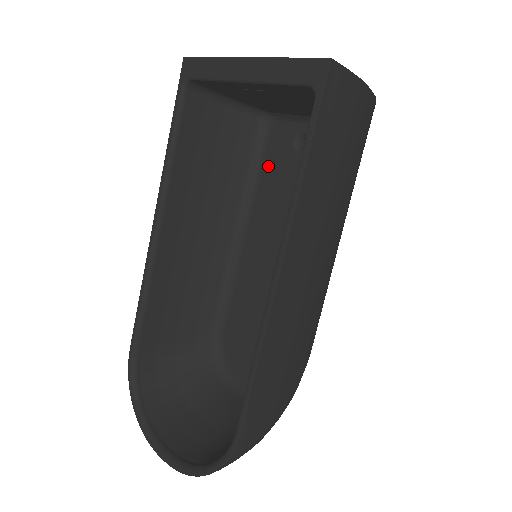
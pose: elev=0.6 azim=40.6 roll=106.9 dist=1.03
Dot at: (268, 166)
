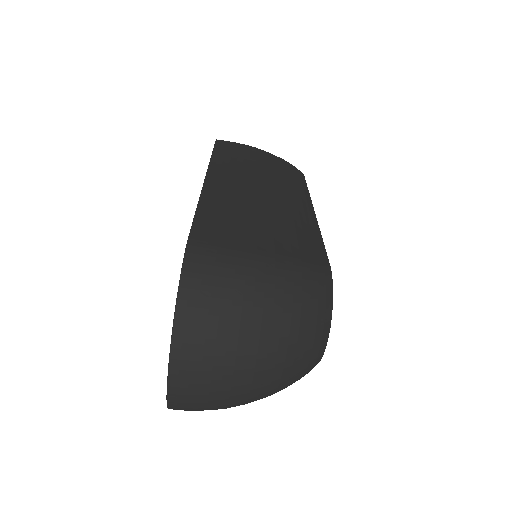
Dot at: occluded
